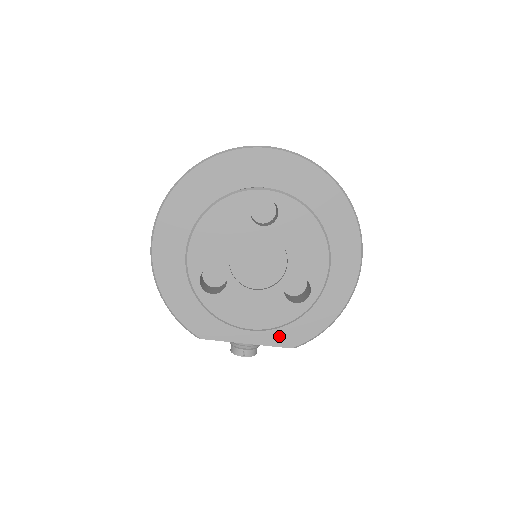
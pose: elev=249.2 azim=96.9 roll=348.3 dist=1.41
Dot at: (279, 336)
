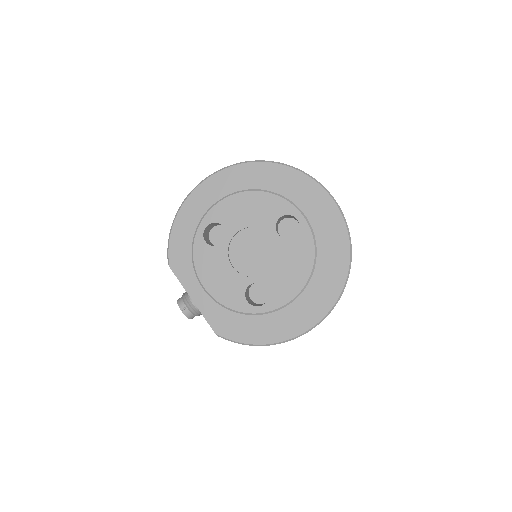
Dot at: (216, 317)
